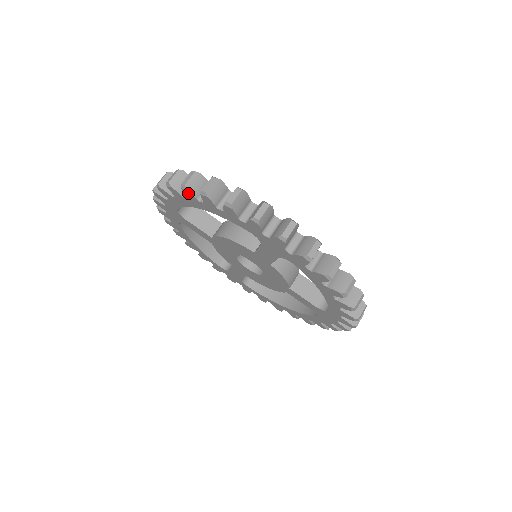
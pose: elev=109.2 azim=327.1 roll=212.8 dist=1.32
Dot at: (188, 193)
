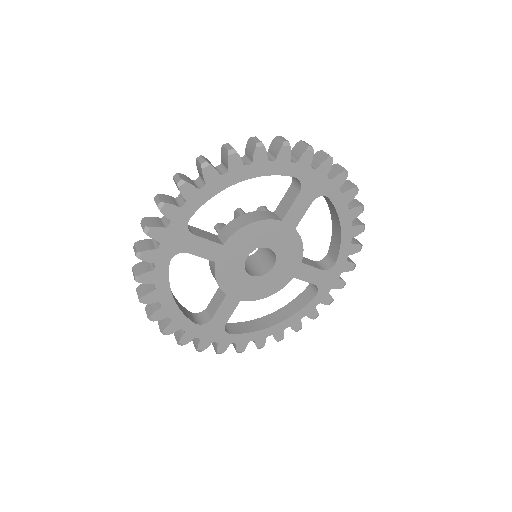
Dot at: (235, 159)
